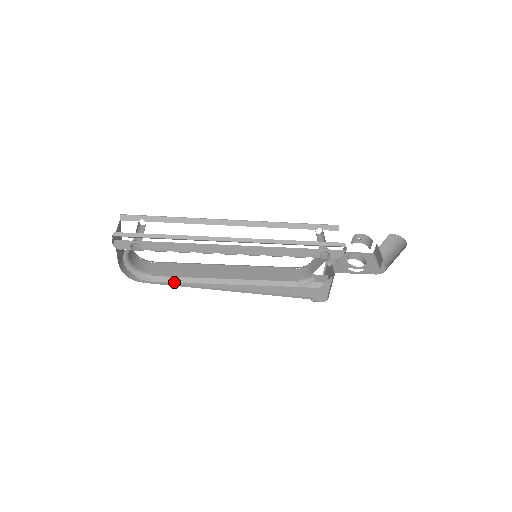
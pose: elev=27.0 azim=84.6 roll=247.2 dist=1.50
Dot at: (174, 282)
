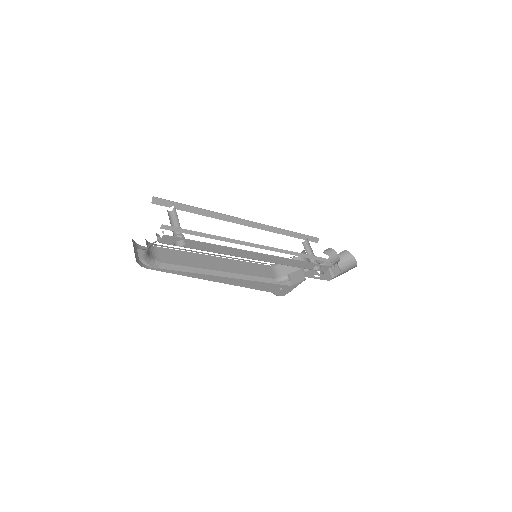
Dot at: (176, 270)
